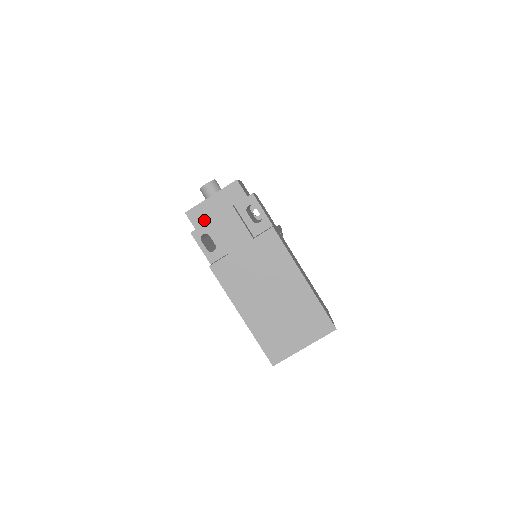
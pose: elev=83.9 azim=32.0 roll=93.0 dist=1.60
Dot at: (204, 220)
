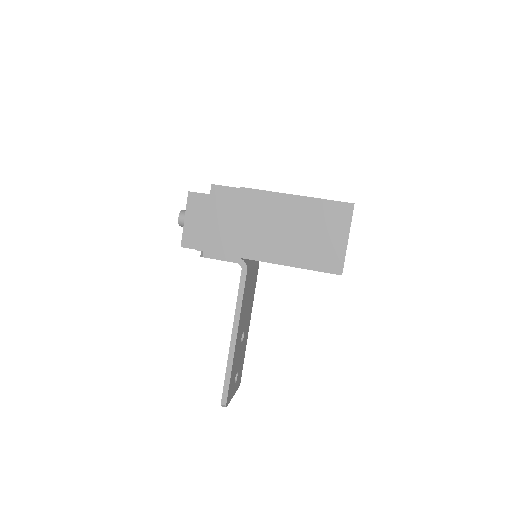
Dot at: occluded
